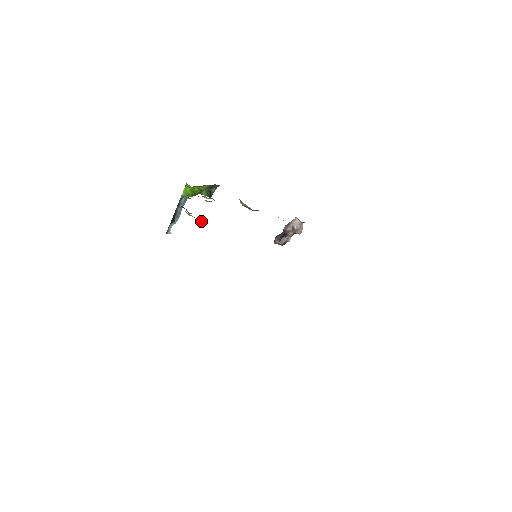
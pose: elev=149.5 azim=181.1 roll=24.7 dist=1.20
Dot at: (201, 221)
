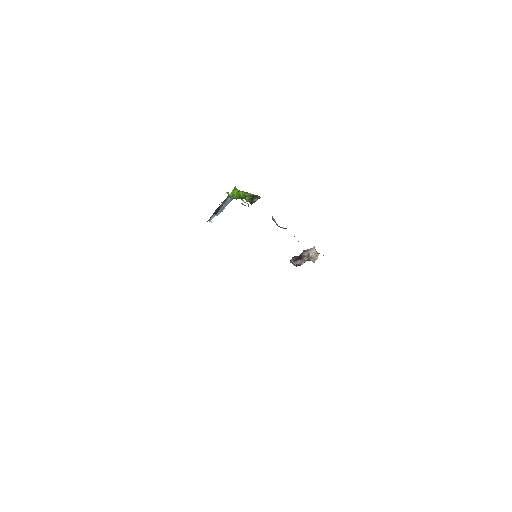
Dot at: occluded
